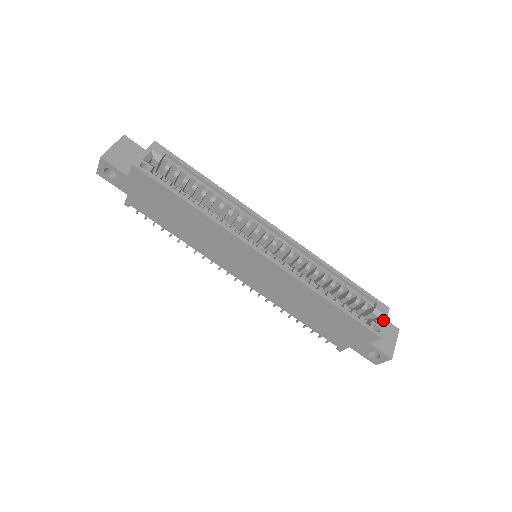
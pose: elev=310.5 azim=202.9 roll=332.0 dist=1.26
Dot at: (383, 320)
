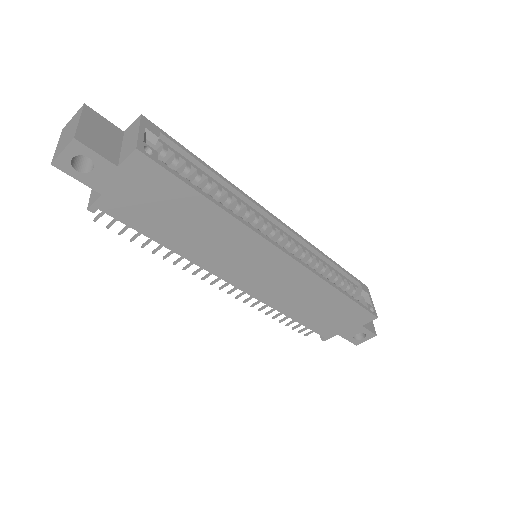
Dot at: (371, 300)
